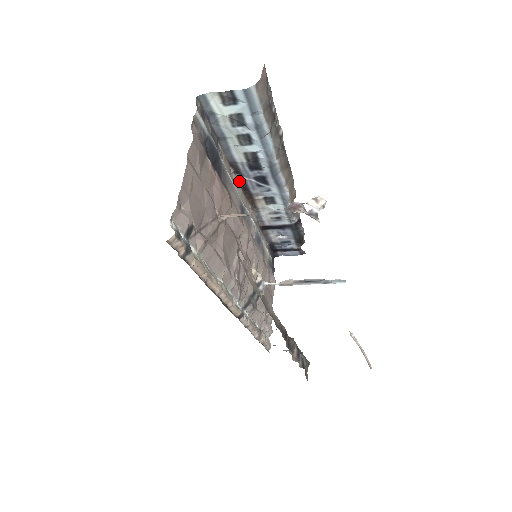
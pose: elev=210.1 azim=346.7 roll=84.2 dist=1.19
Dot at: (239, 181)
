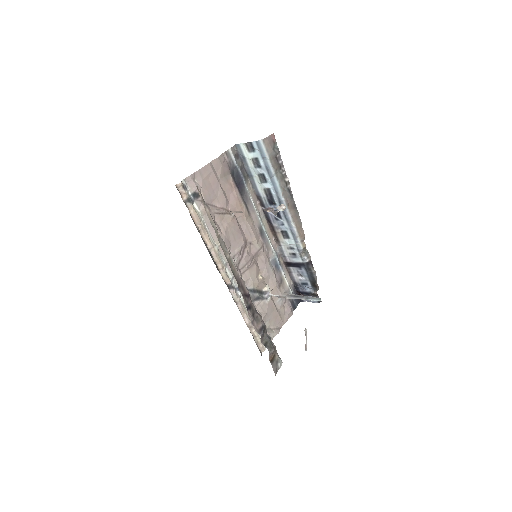
Dot at: (264, 213)
